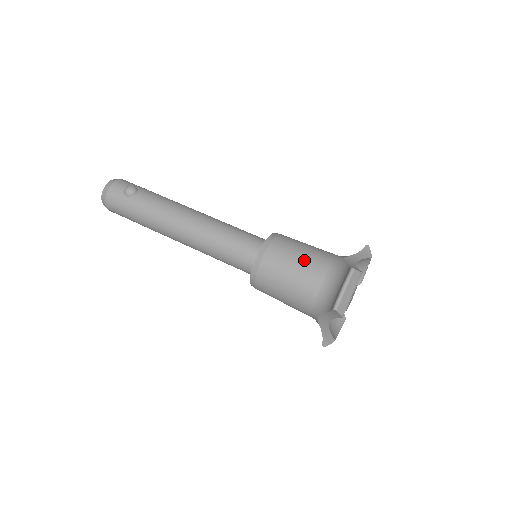
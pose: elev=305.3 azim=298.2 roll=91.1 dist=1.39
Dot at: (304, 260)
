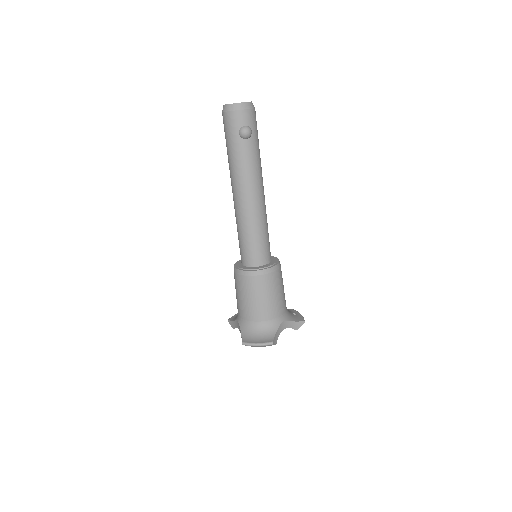
Dot at: (266, 303)
